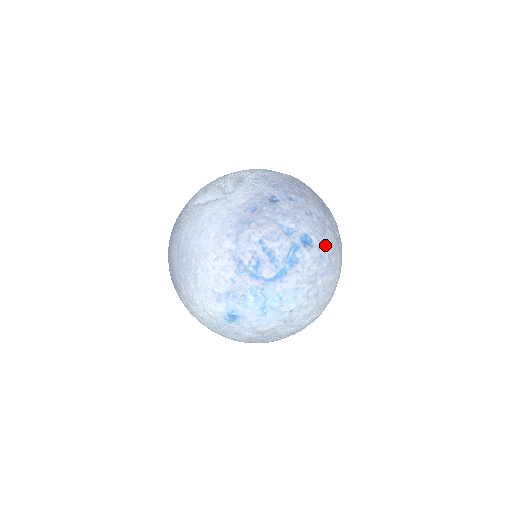
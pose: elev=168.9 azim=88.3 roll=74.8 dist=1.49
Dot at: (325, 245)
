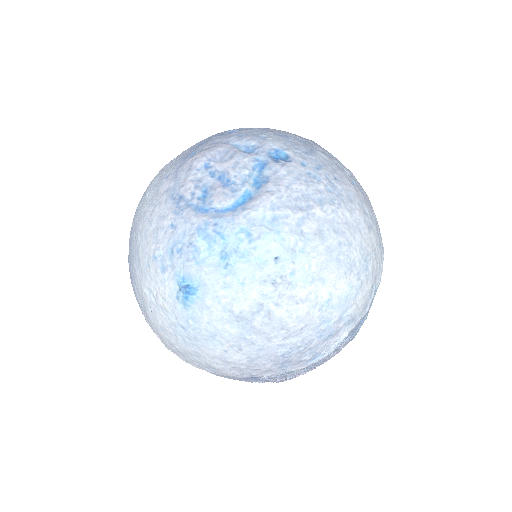
Dot at: (315, 164)
